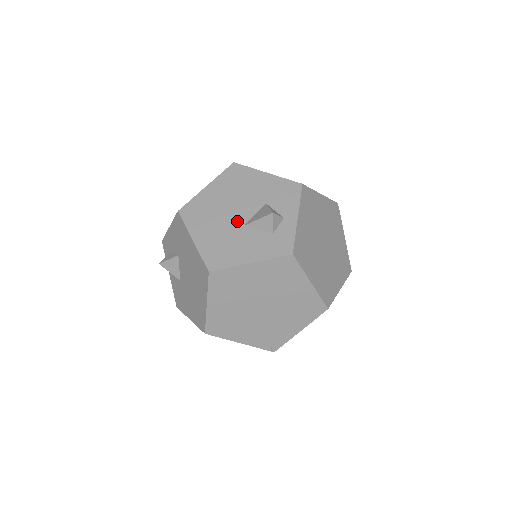
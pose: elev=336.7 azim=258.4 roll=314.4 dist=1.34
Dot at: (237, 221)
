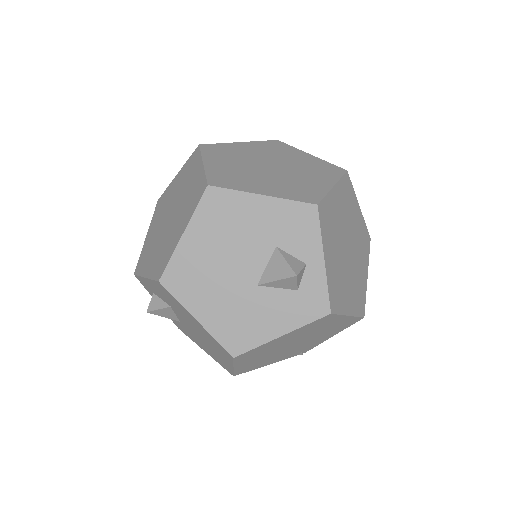
Dot at: (245, 281)
